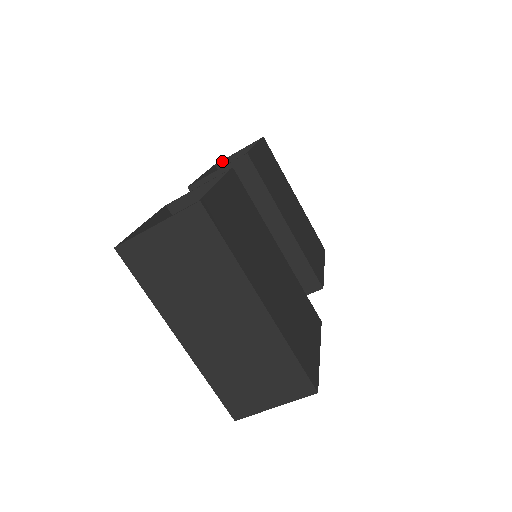
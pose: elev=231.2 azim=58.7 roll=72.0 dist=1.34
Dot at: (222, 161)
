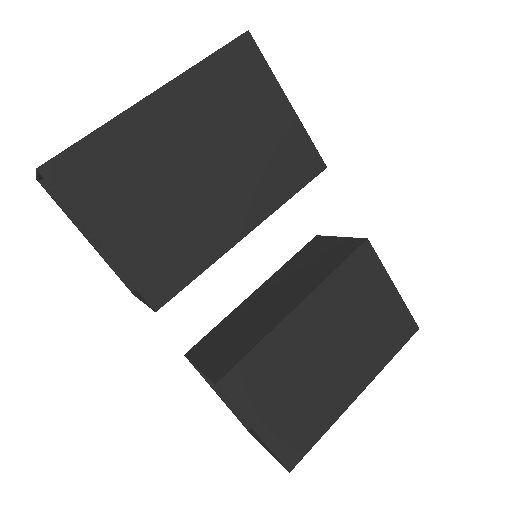
Dot at: (39, 180)
